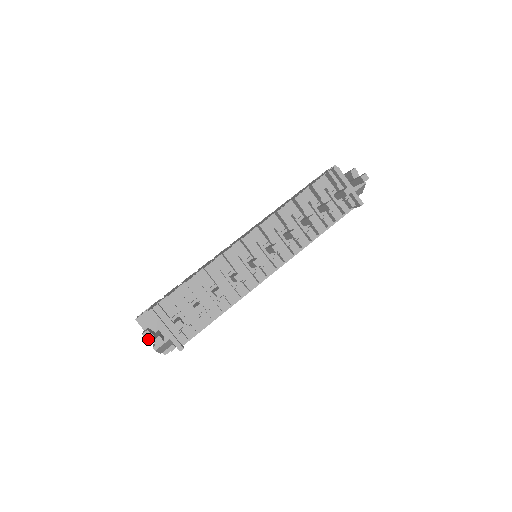
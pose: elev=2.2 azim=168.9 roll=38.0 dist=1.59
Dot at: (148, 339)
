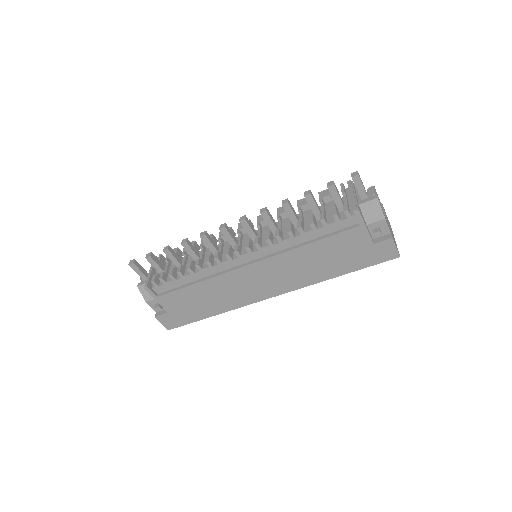
Dot at: occluded
